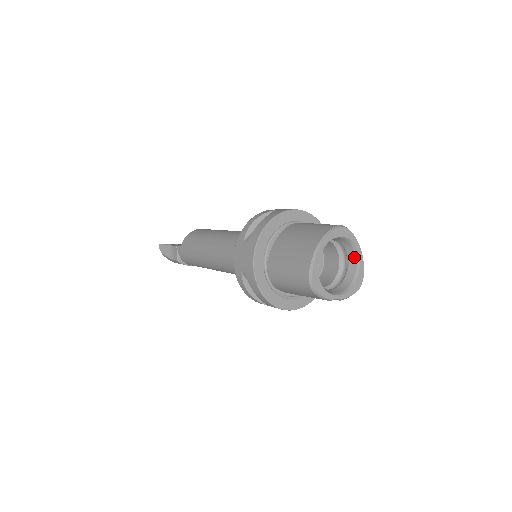
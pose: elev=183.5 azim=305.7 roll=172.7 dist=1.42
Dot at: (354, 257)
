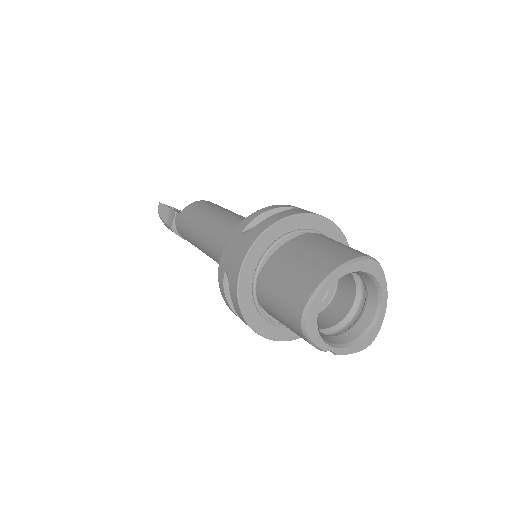
Dot at: (375, 304)
